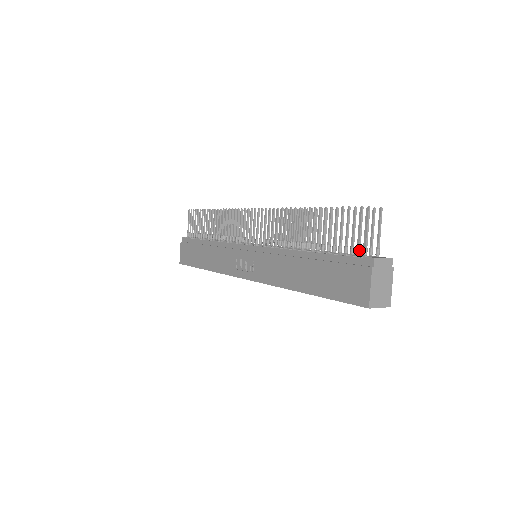
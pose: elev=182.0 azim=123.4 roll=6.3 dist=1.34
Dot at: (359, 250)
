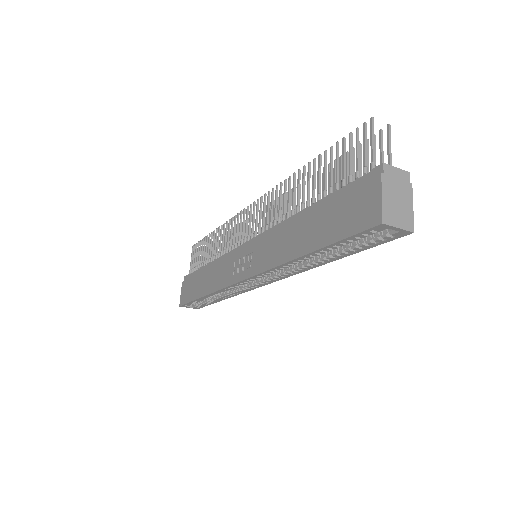
Dot at: (365, 169)
